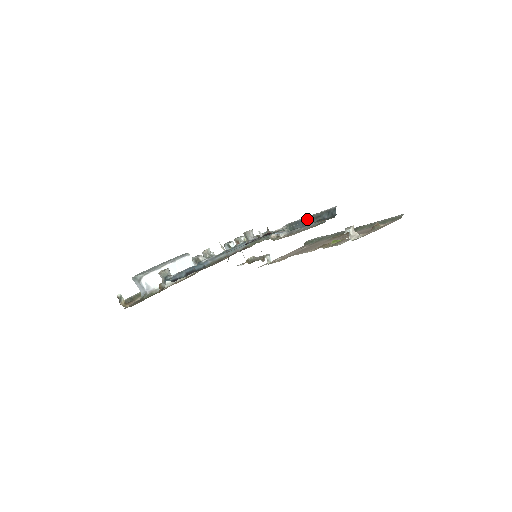
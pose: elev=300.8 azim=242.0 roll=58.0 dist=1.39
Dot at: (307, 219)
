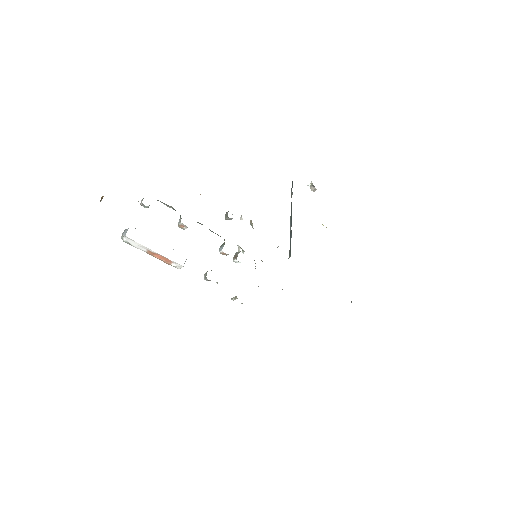
Dot at: (290, 224)
